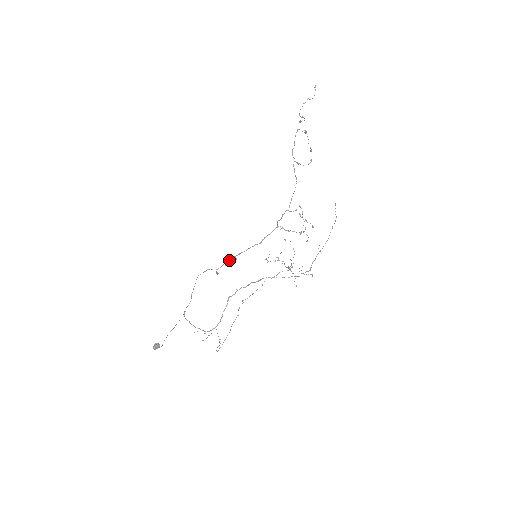
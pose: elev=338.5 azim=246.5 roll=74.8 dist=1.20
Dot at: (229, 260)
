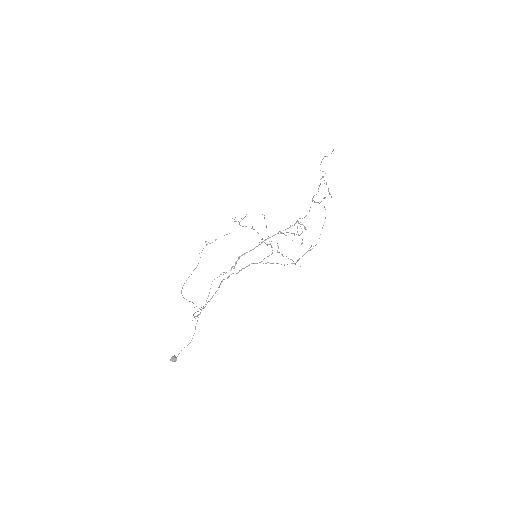
Dot at: (236, 262)
